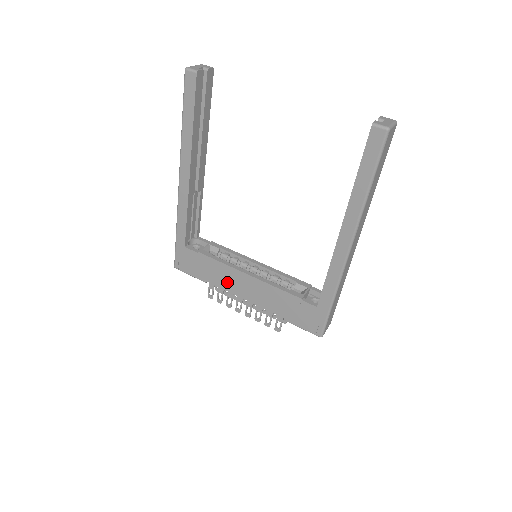
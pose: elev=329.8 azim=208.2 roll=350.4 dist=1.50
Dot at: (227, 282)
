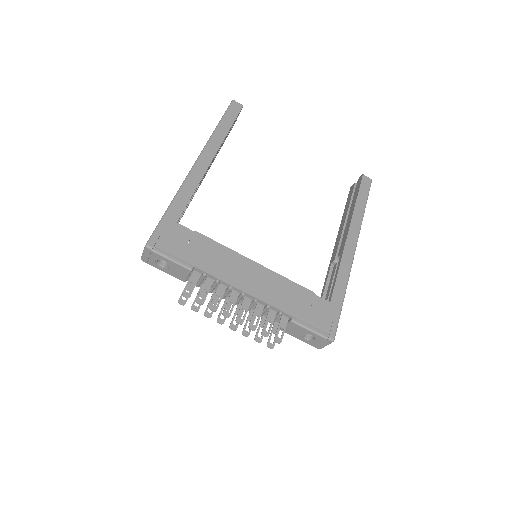
Dot at: (227, 270)
